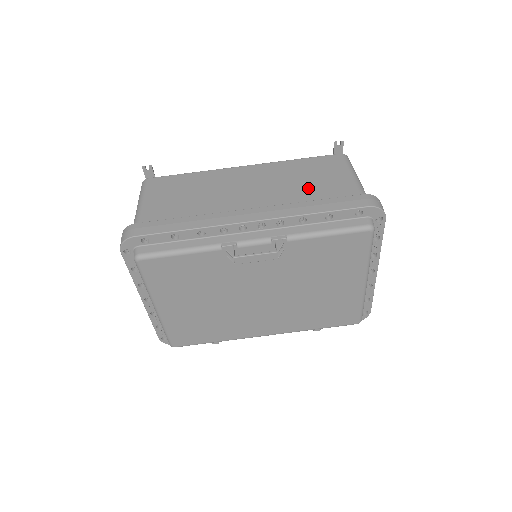
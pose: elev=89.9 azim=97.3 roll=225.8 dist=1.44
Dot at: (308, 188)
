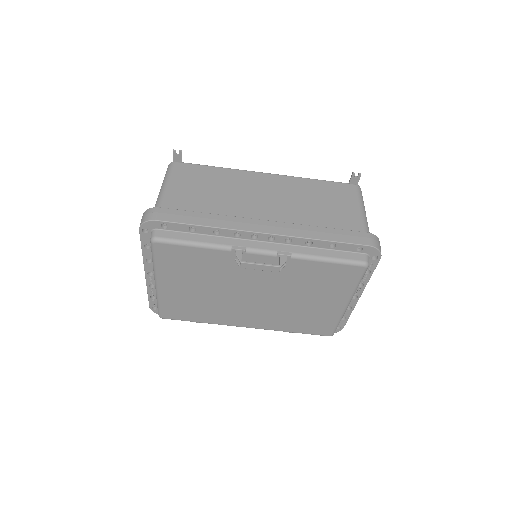
Dot at: (320, 212)
